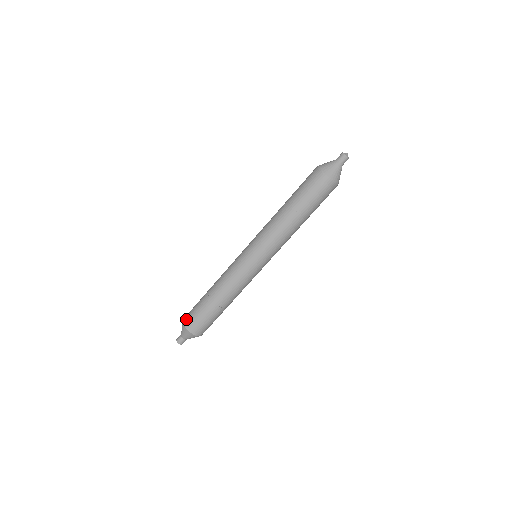
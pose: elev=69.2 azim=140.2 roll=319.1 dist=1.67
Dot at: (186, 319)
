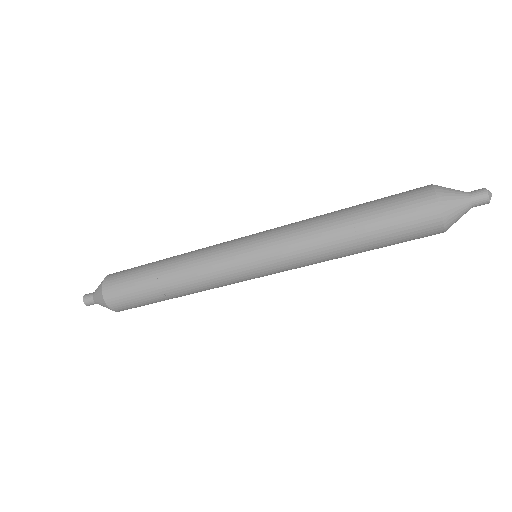
Dot at: (109, 281)
